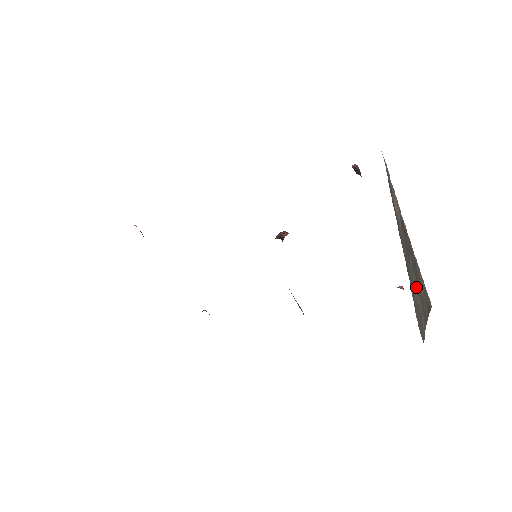
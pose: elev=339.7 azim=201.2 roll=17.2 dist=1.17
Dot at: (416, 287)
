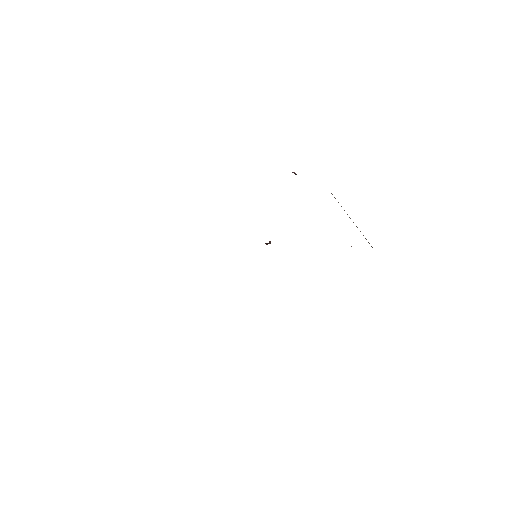
Dot at: occluded
